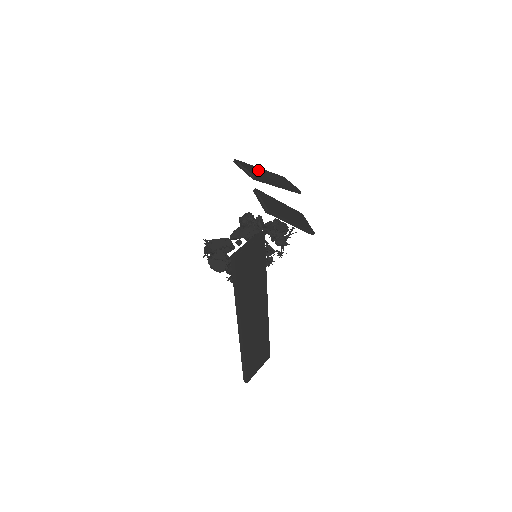
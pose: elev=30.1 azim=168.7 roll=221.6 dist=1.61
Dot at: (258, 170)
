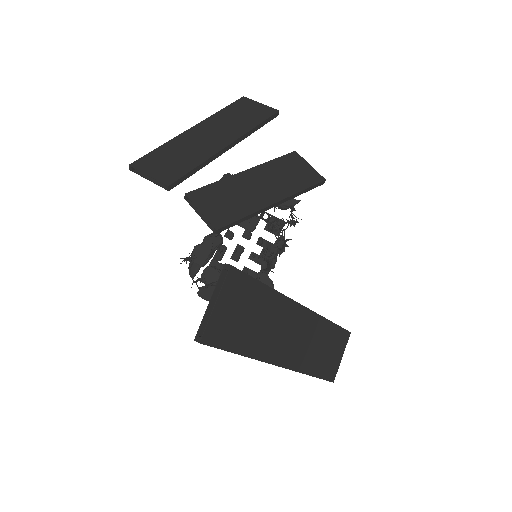
Dot at: (181, 145)
